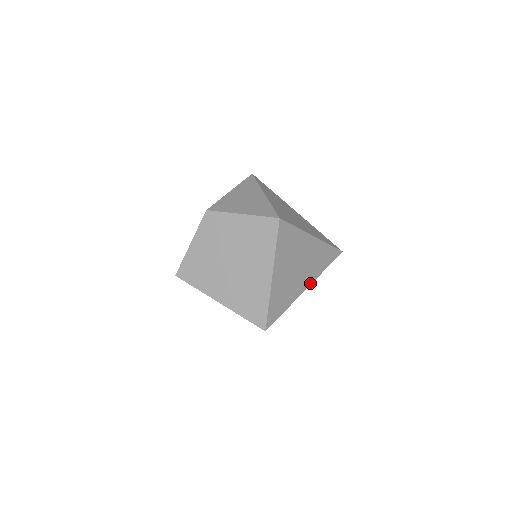
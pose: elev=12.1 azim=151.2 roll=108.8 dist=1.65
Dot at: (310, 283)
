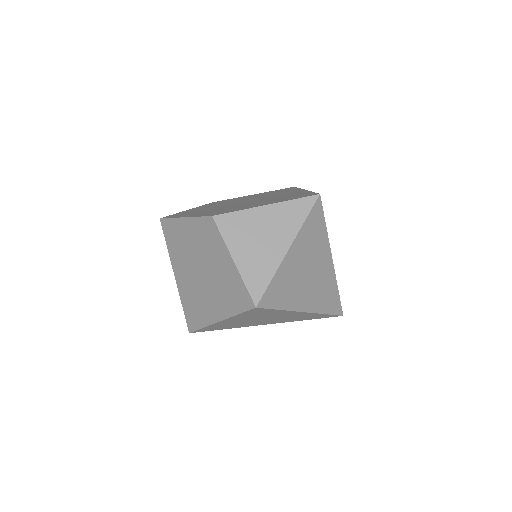
Dot at: (274, 323)
